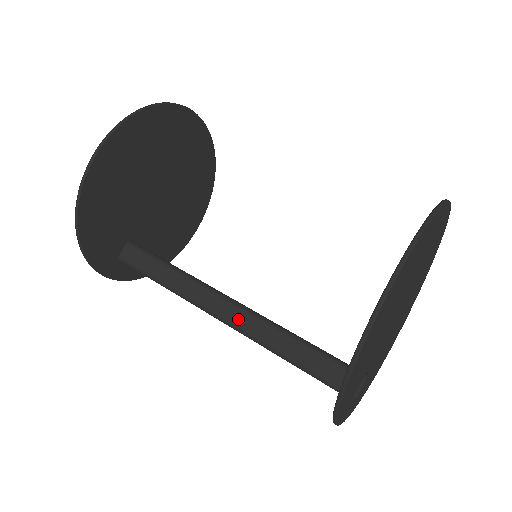
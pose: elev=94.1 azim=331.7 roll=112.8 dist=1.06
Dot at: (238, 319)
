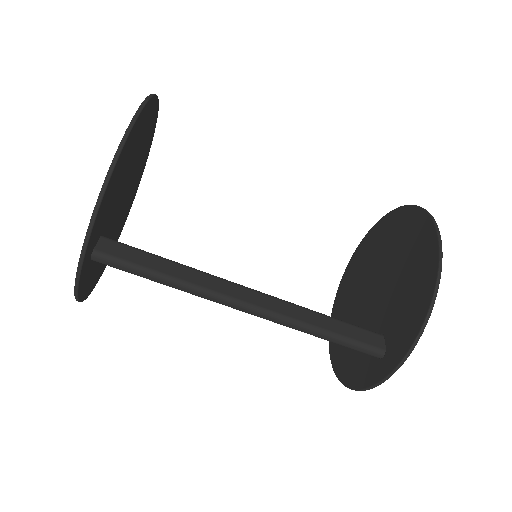
Dot at: (270, 304)
